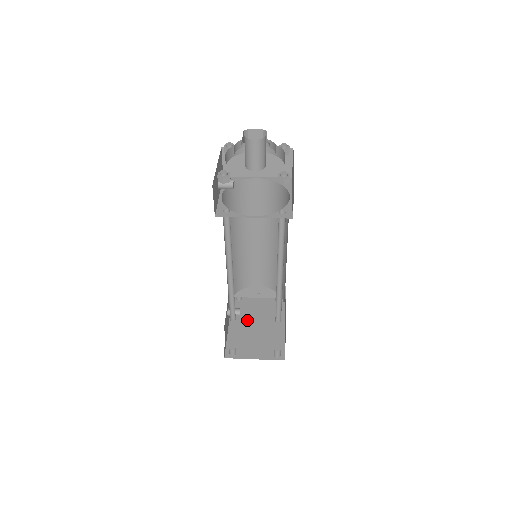
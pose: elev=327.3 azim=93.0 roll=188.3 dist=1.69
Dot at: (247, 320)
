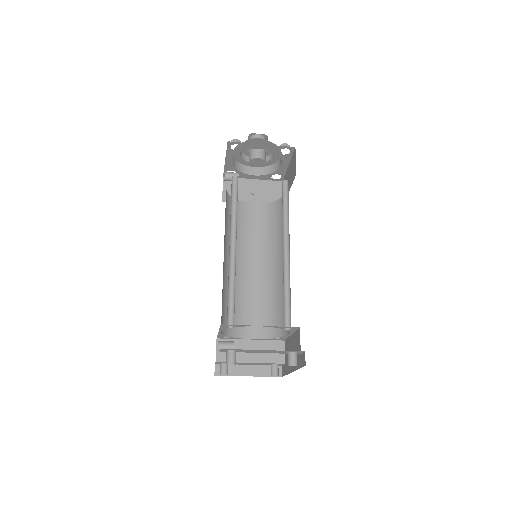
Dot at: occluded
